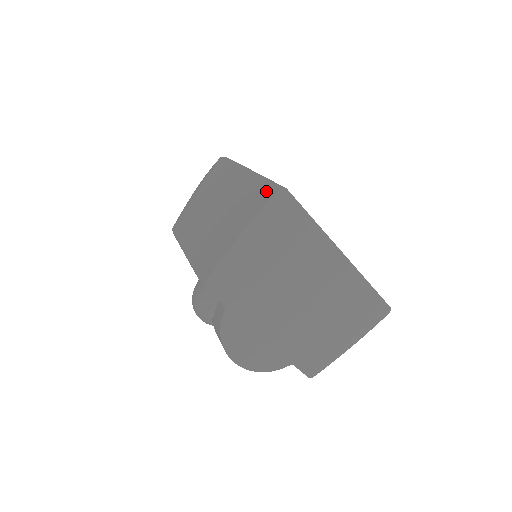
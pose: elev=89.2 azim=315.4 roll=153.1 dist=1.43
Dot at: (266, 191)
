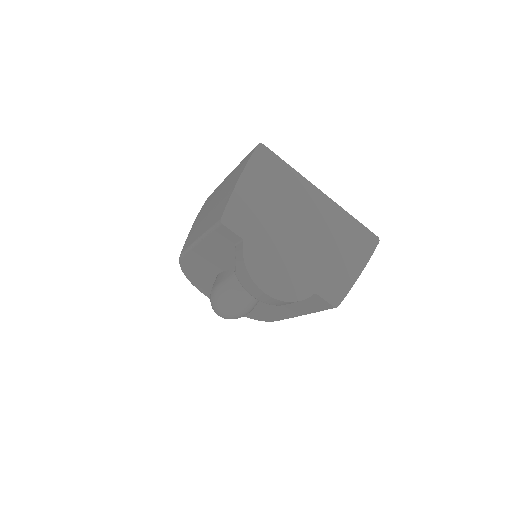
Dot at: (249, 155)
